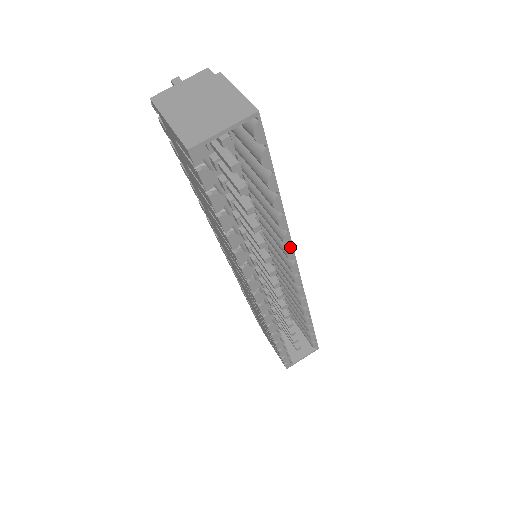
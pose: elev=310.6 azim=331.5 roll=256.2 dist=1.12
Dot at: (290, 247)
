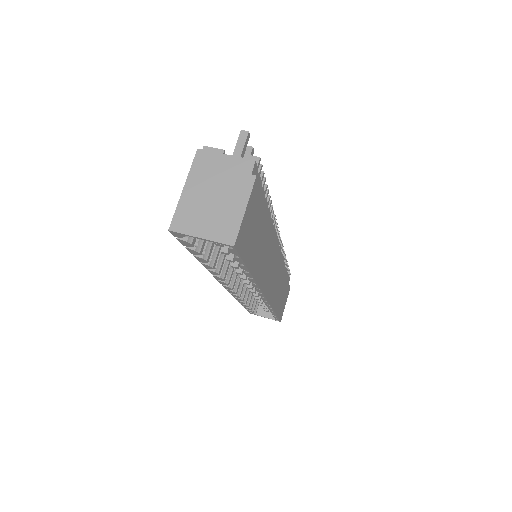
Dot at: (259, 288)
